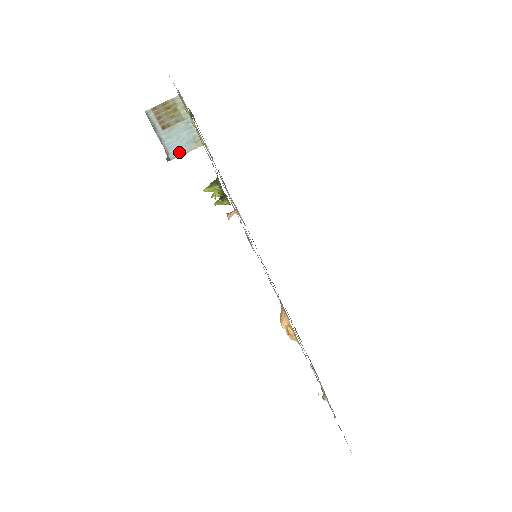
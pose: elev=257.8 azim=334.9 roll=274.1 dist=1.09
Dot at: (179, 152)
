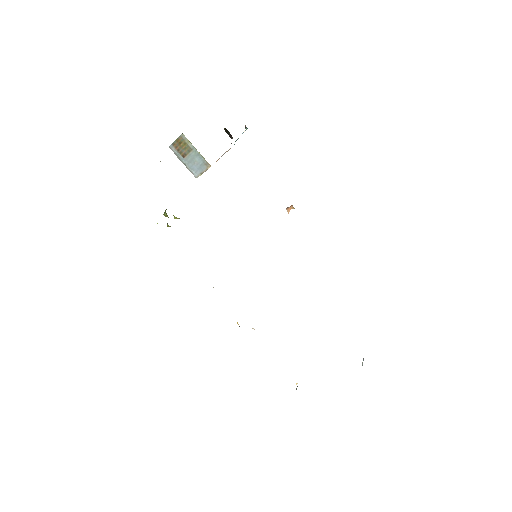
Dot at: (199, 172)
